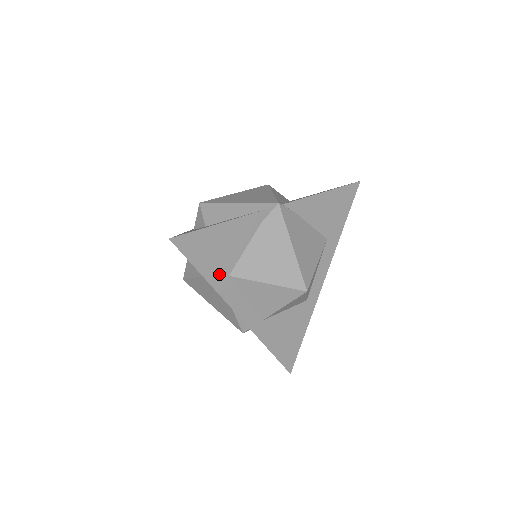
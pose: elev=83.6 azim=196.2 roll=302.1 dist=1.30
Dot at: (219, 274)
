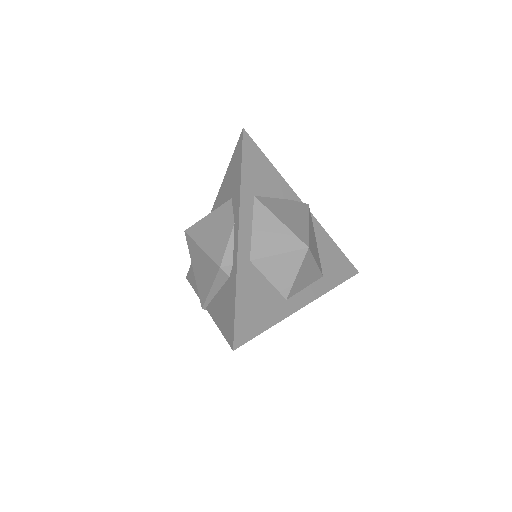
Dot at: (250, 186)
